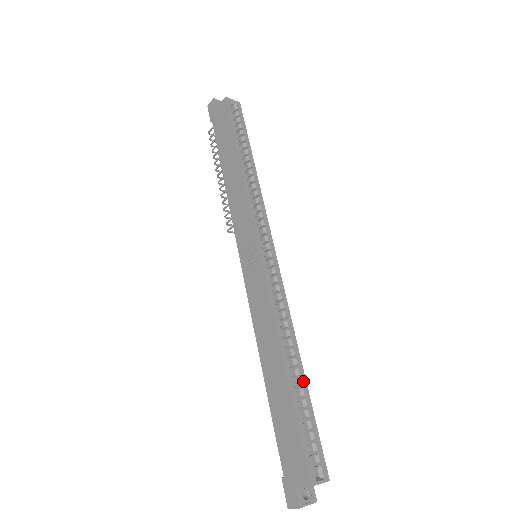
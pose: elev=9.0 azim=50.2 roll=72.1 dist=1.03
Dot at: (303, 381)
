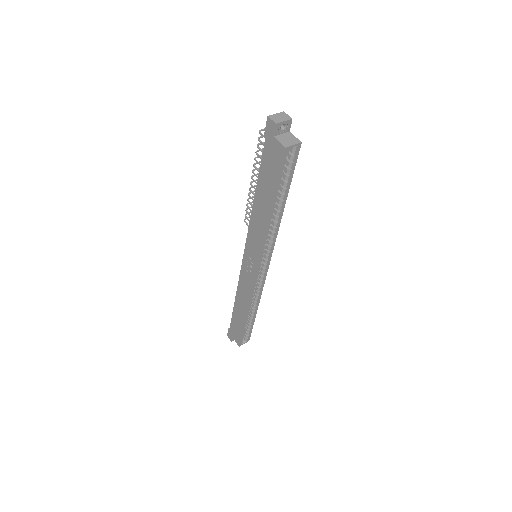
Dot at: (254, 316)
